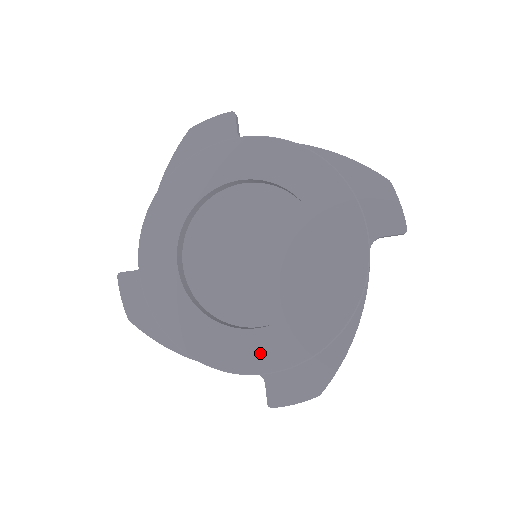
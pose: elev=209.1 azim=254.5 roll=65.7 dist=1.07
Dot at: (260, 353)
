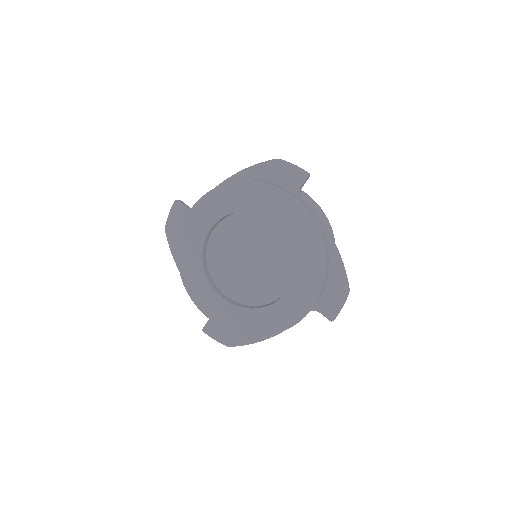
Dot at: (300, 301)
